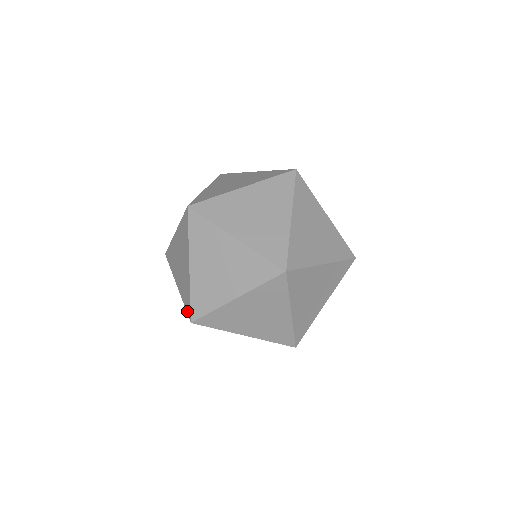
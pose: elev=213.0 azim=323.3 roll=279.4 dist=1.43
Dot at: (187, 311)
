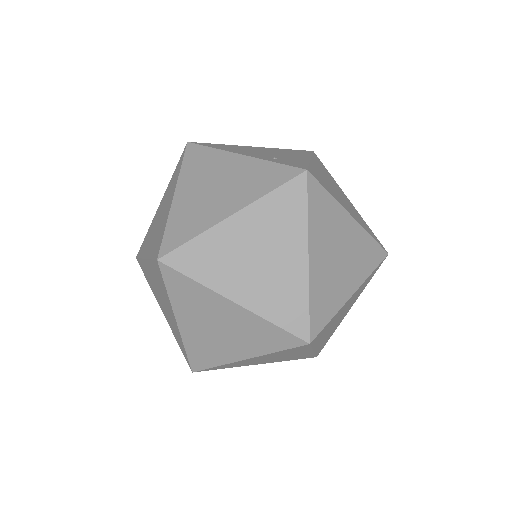
Dot at: (184, 356)
